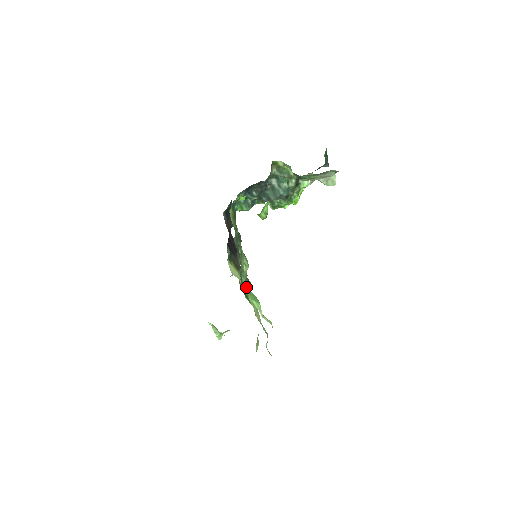
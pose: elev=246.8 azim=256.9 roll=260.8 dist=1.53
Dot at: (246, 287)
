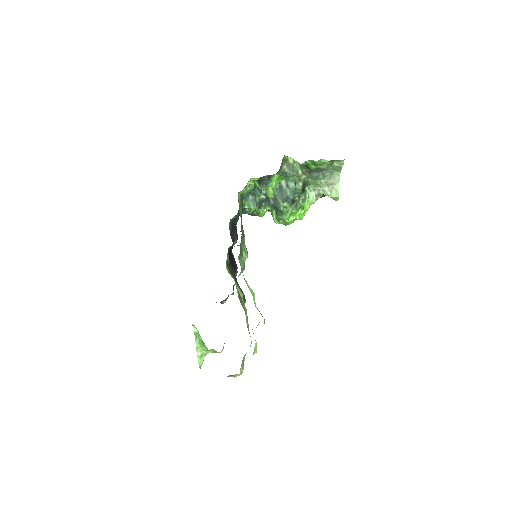
Dot at: occluded
